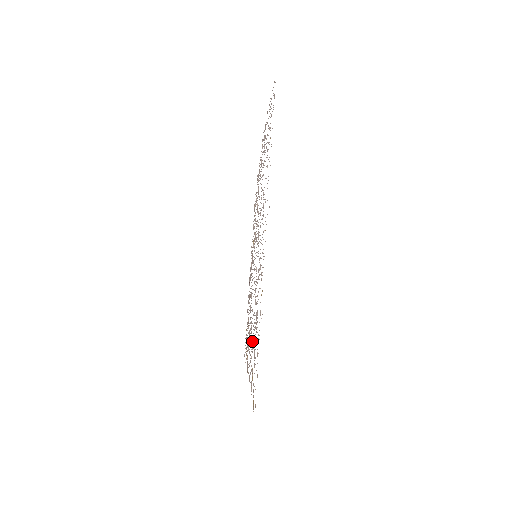
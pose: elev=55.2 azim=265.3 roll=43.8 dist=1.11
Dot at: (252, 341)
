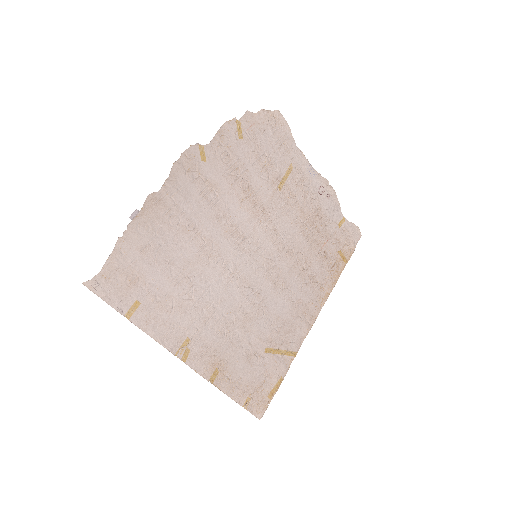
Dot at: (281, 326)
